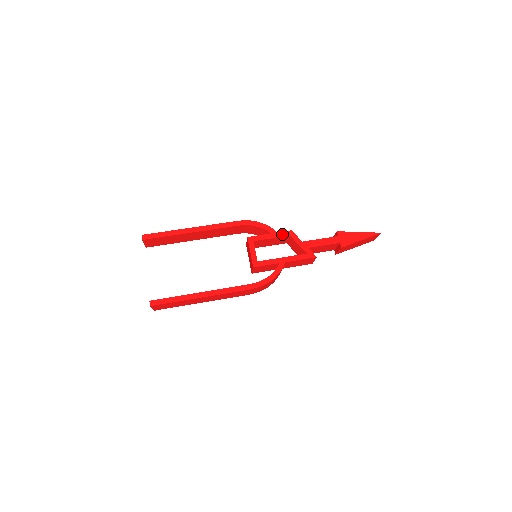
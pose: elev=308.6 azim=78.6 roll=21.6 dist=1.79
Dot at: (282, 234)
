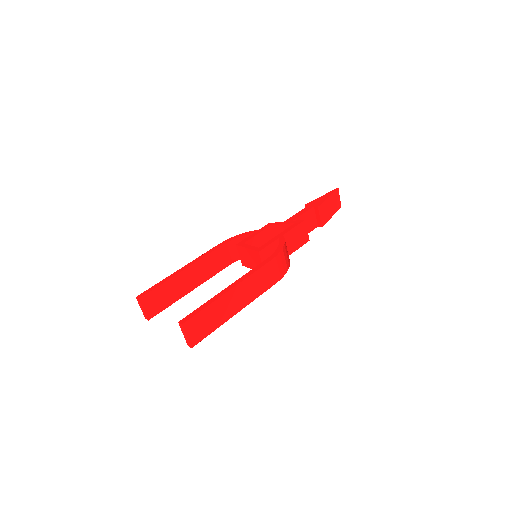
Dot at: (263, 228)
